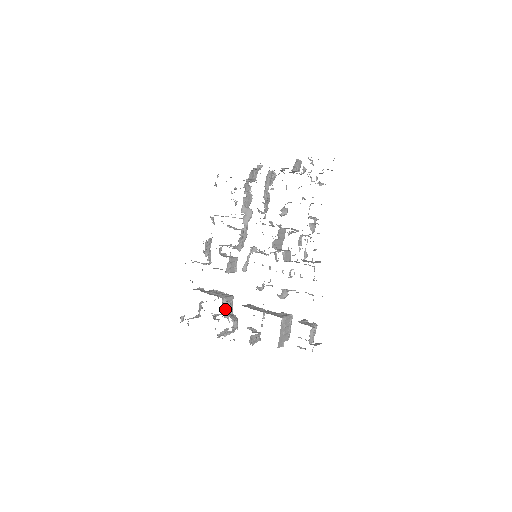
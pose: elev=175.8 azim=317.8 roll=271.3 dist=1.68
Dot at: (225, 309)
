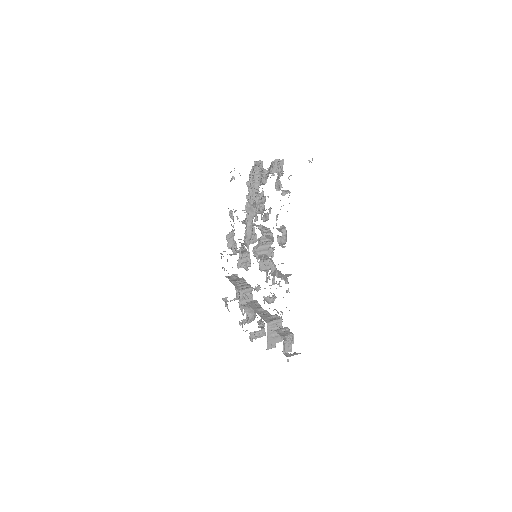
Dot at: (243, 300)
